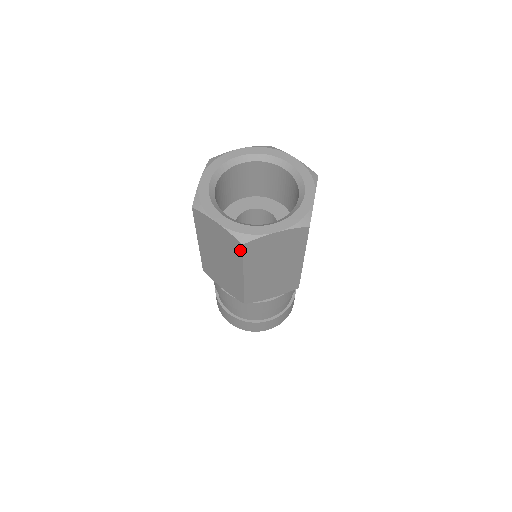
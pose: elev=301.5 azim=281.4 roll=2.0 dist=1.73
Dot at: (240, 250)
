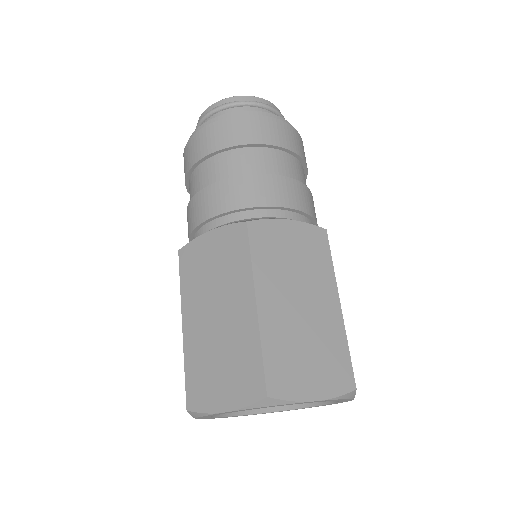
Dot at: occluded
